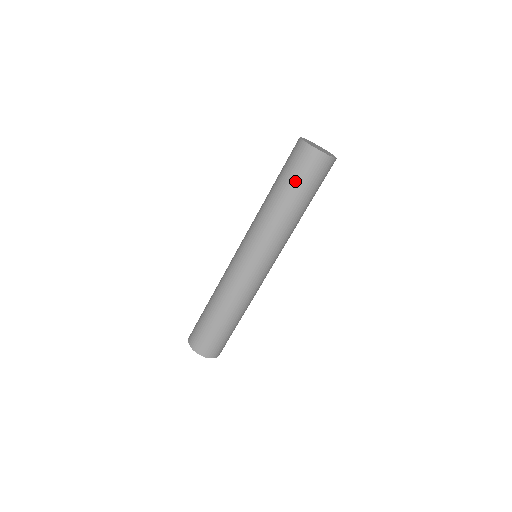
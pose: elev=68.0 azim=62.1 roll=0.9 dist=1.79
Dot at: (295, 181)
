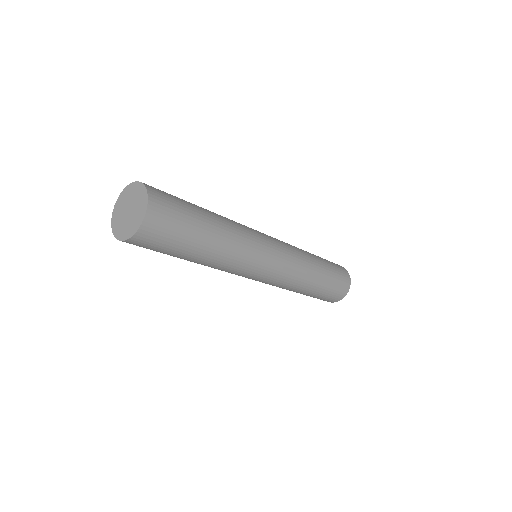
Dot at: (330, 264)
